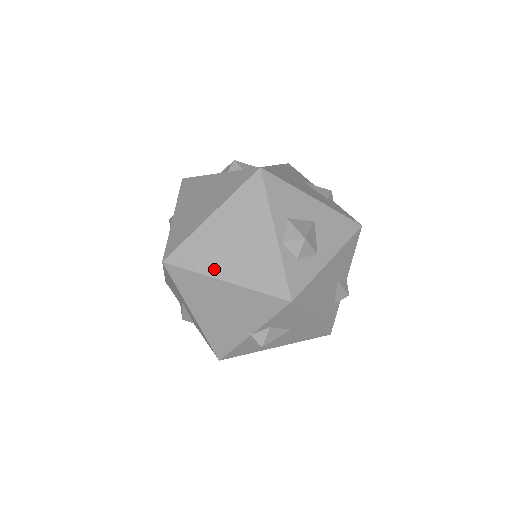
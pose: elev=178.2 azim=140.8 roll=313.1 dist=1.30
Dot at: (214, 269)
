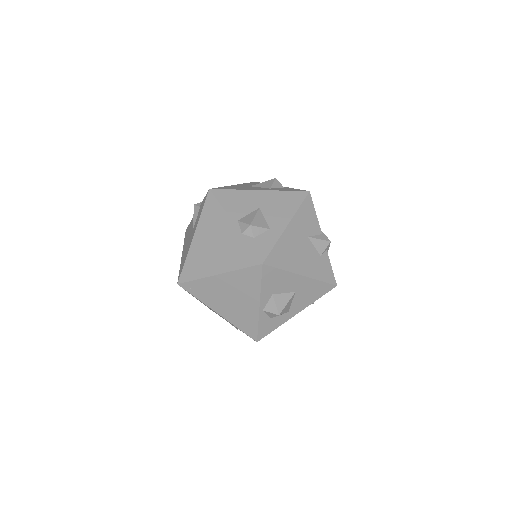
Dot at: (212, 304)
